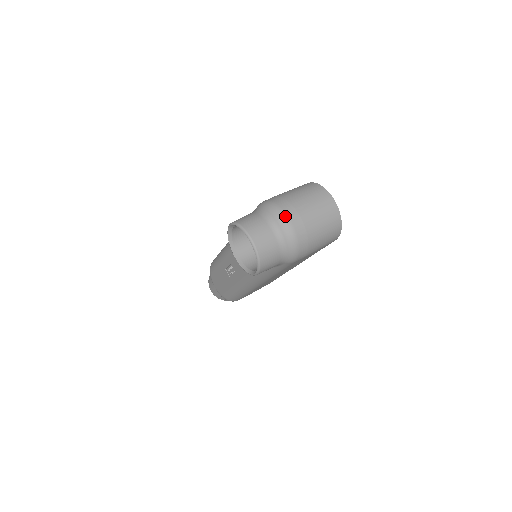
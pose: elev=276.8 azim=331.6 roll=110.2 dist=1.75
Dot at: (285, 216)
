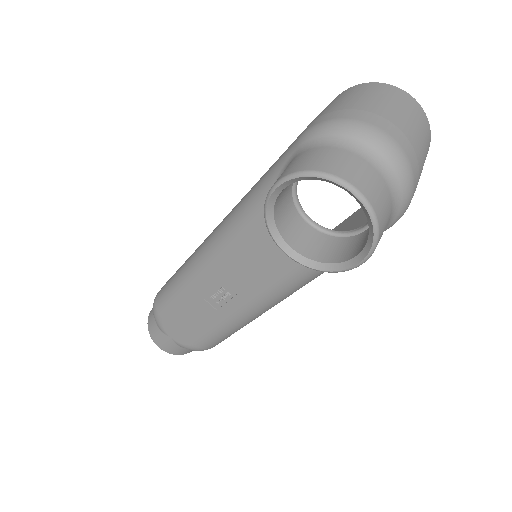
Dot at: (383, 133)
